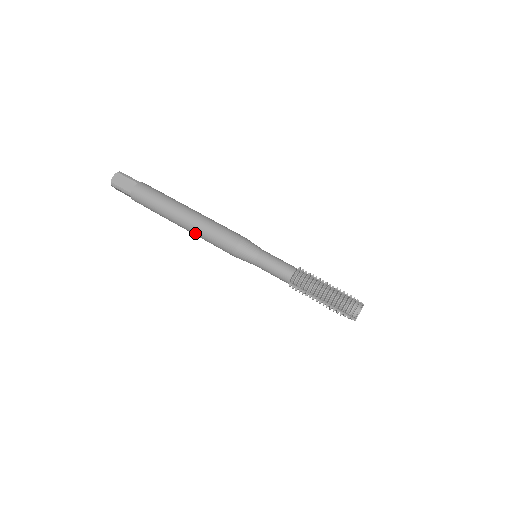
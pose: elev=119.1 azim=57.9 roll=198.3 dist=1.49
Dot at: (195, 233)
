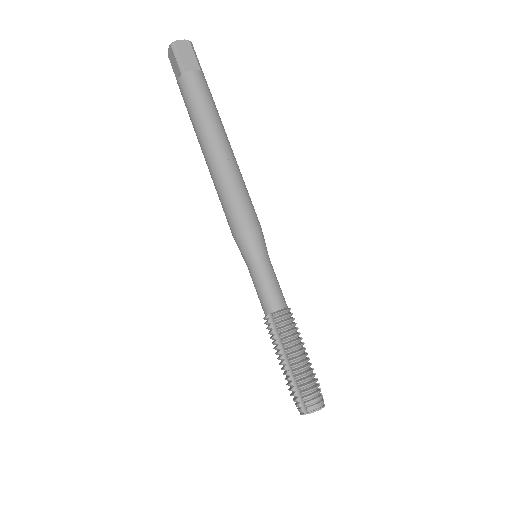
Dot at: (215, 174)
